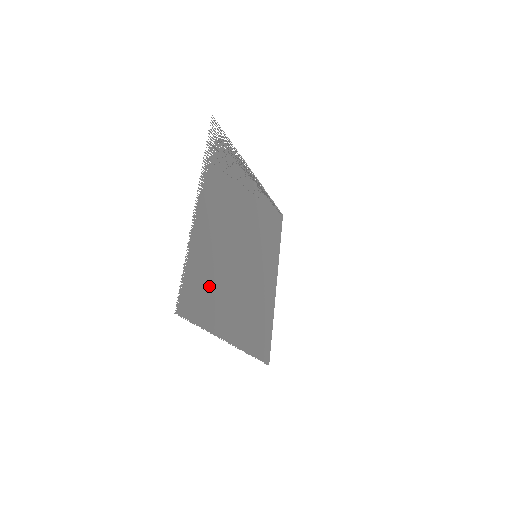
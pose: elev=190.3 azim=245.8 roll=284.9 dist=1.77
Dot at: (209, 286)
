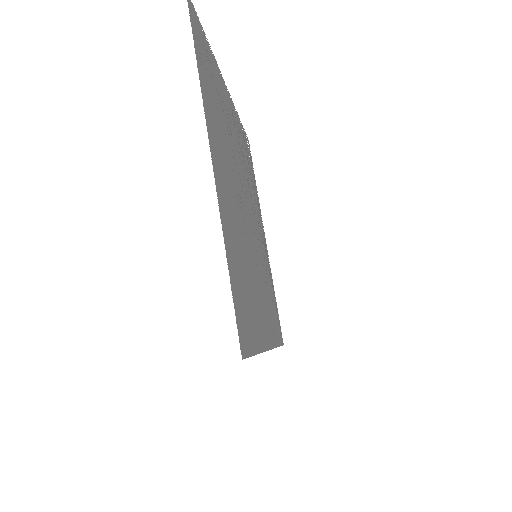
Dot at: (215, 96)
